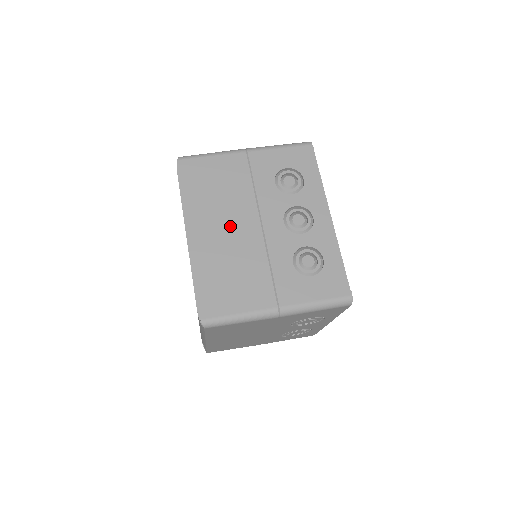
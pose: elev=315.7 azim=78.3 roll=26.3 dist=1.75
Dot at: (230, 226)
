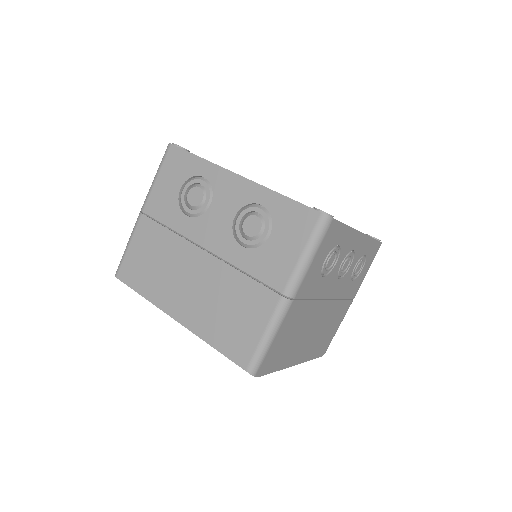
Dot at: (313, 328)
